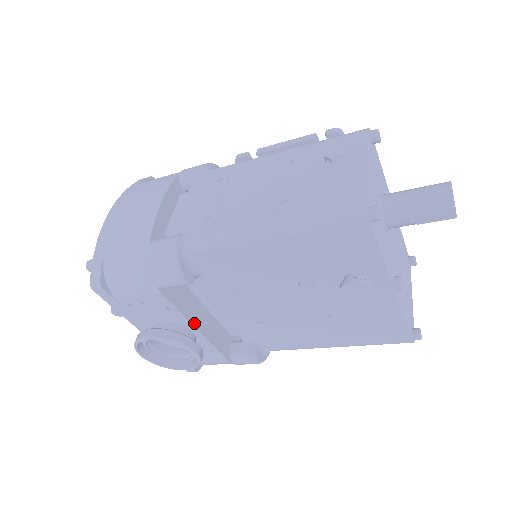
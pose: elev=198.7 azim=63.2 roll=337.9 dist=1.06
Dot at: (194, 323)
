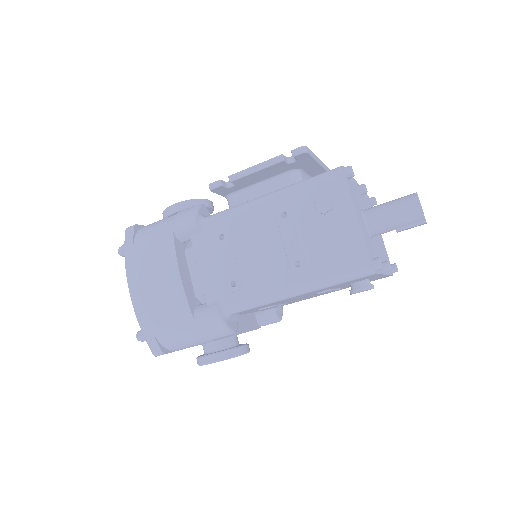
Dot at: (236, 333)
